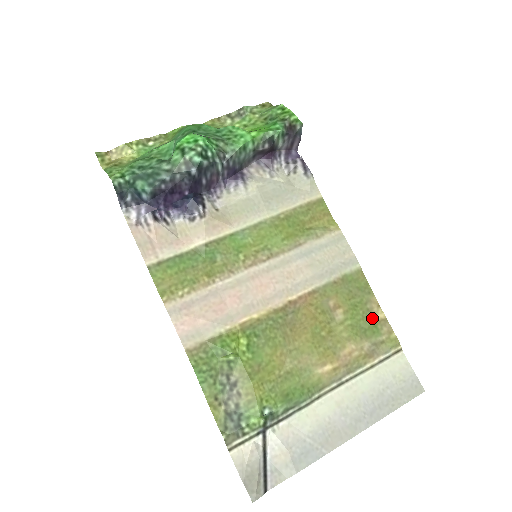
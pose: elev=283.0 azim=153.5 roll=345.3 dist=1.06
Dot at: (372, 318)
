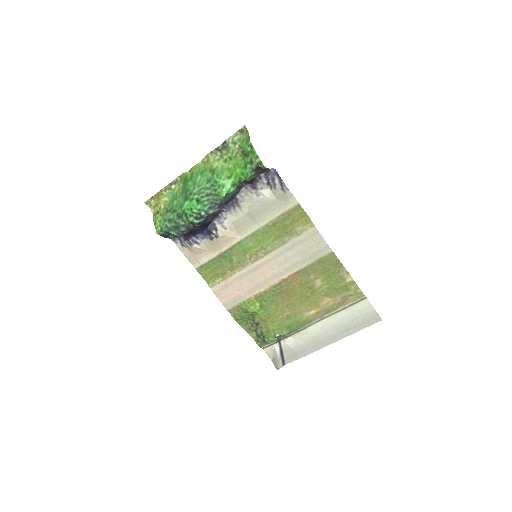
Dot at: (343, 282)
